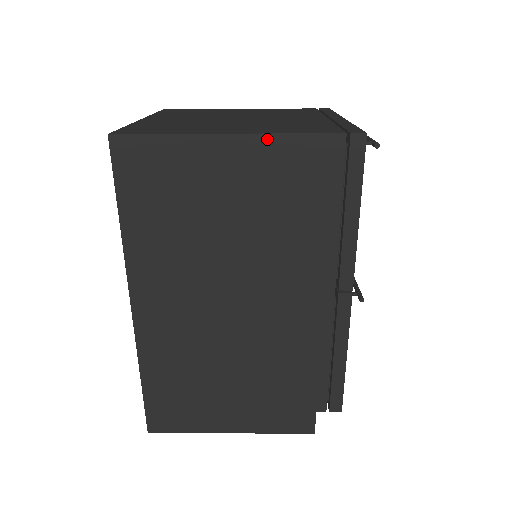
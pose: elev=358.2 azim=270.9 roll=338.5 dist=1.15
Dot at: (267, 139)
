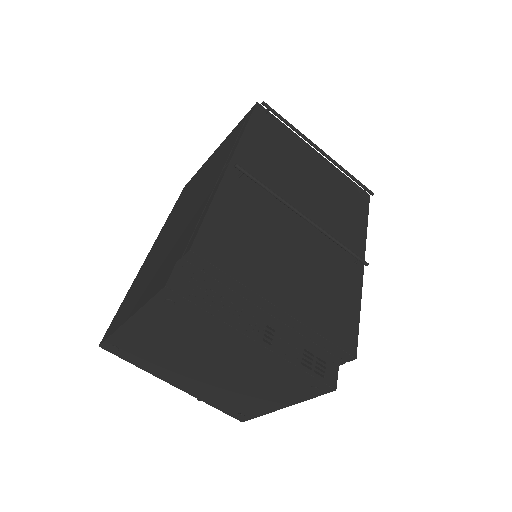
Dot at: (225, 140)
